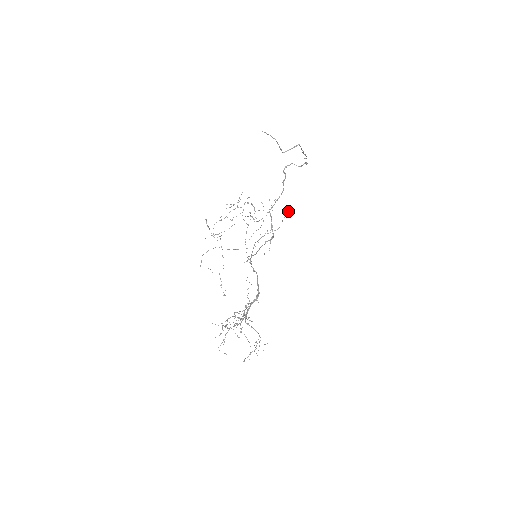
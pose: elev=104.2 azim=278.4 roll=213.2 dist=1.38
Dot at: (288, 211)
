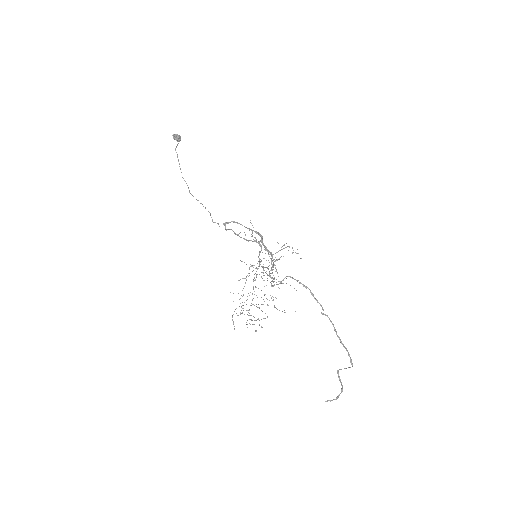
Dot at: (180, 139)
